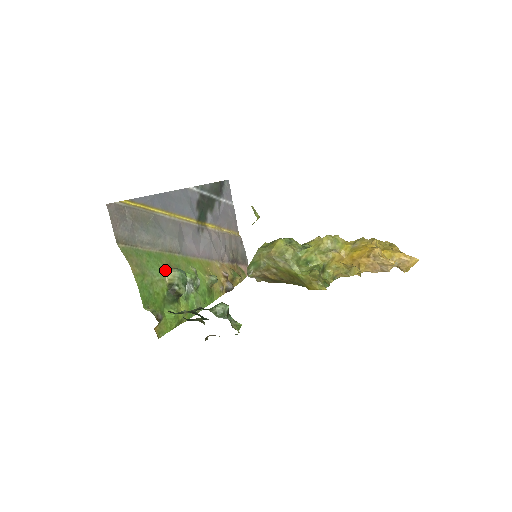
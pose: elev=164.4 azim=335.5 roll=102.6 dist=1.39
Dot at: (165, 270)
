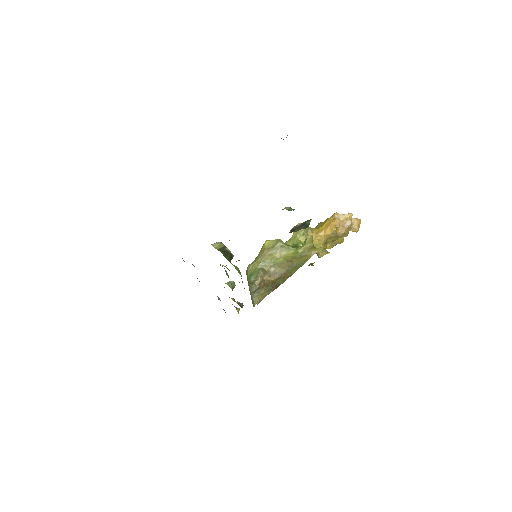
Dot at: occluded
